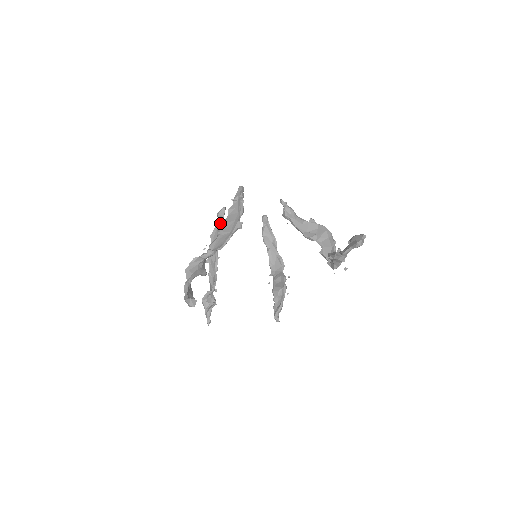
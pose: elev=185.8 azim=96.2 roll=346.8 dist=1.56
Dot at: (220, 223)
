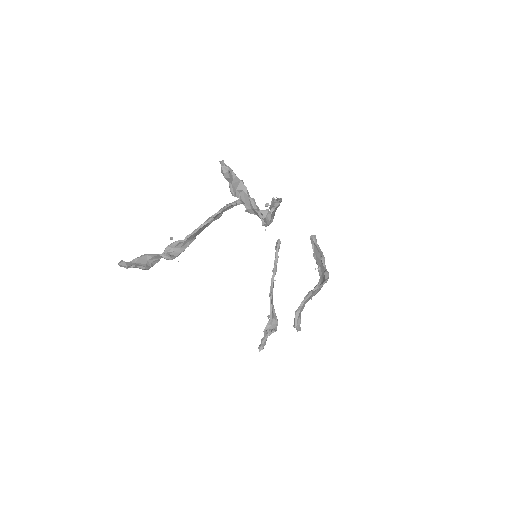
Dot at: (276, 254)
